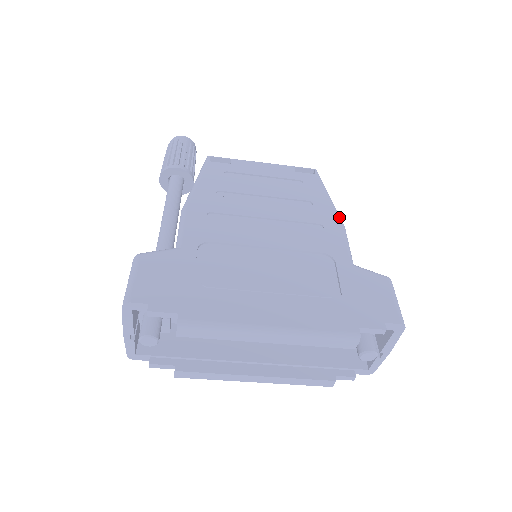
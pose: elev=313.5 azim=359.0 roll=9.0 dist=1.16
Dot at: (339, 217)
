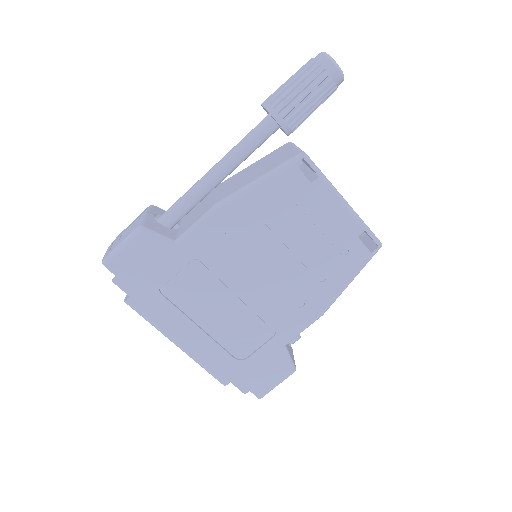
Dot at: (328, 307)
